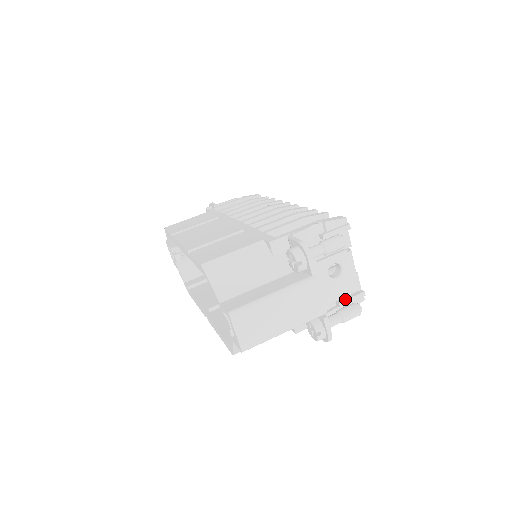
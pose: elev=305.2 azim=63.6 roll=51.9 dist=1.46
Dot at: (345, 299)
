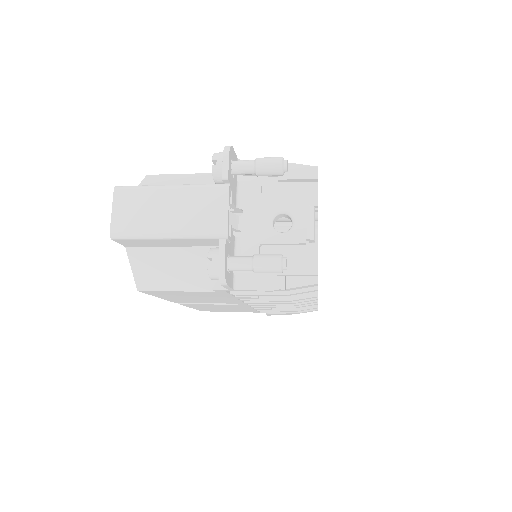
Dot at: (287, 267)
